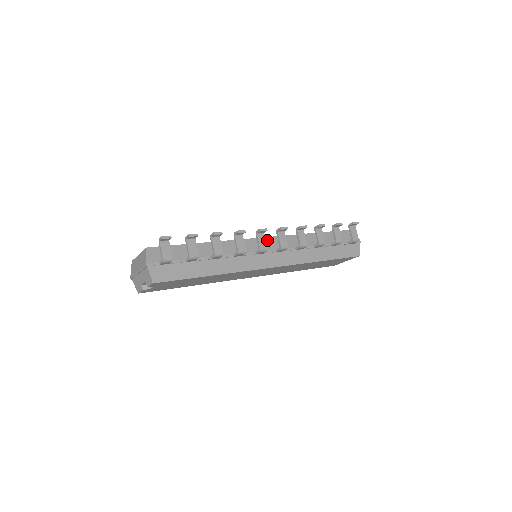
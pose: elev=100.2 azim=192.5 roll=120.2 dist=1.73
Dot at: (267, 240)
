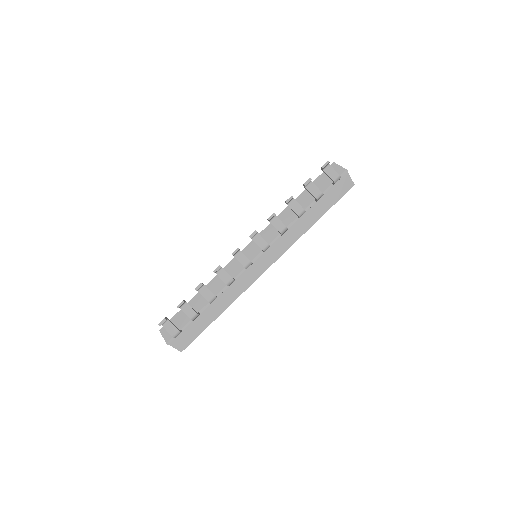
Dot at: (250, 247)
